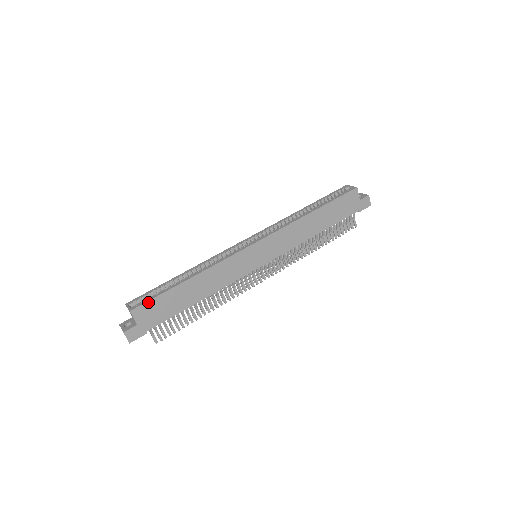
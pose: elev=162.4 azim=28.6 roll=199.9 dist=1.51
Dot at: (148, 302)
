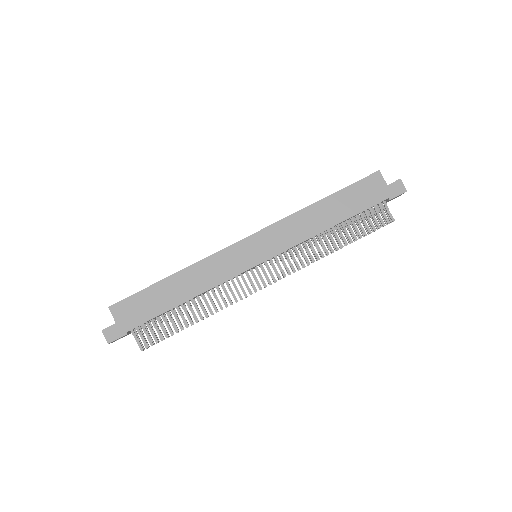
Dot at: (127, 298)
